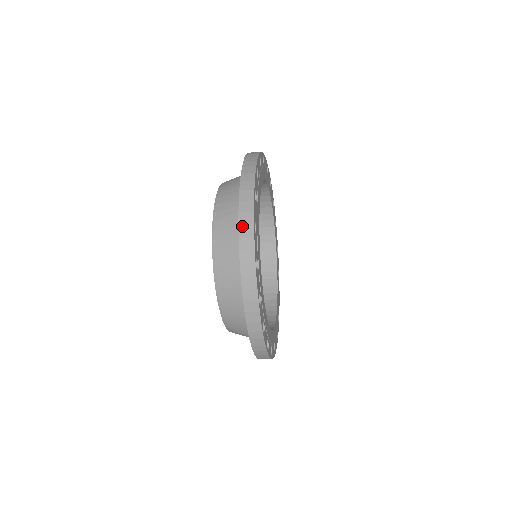
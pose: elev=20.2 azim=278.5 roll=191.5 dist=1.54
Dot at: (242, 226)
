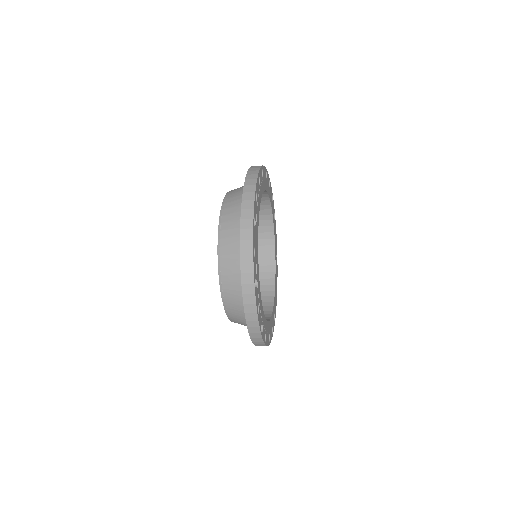
Dot at: (243, 253)
